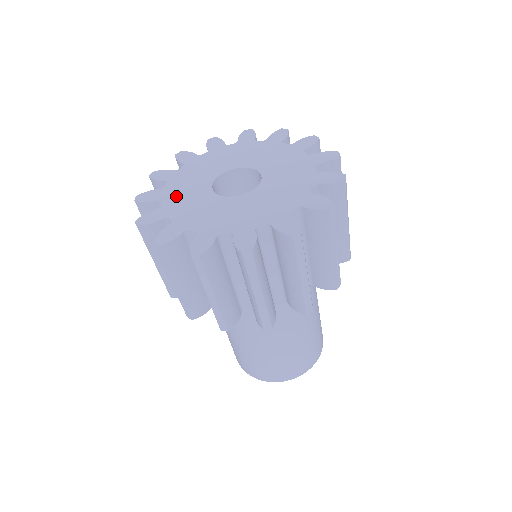
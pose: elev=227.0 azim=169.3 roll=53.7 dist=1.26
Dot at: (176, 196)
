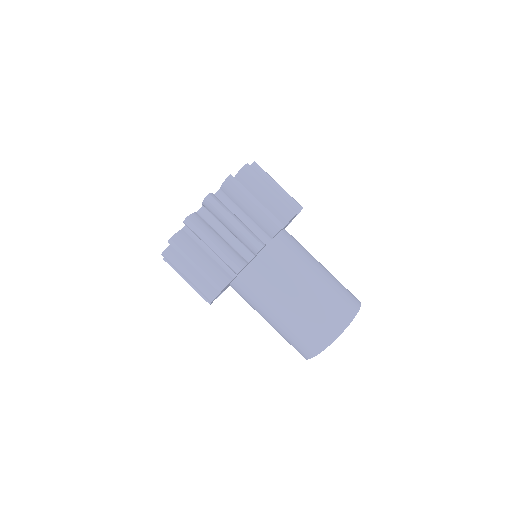
Dot at: occluded
